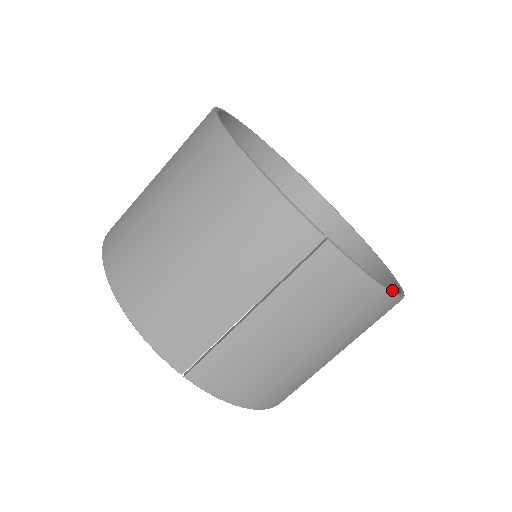
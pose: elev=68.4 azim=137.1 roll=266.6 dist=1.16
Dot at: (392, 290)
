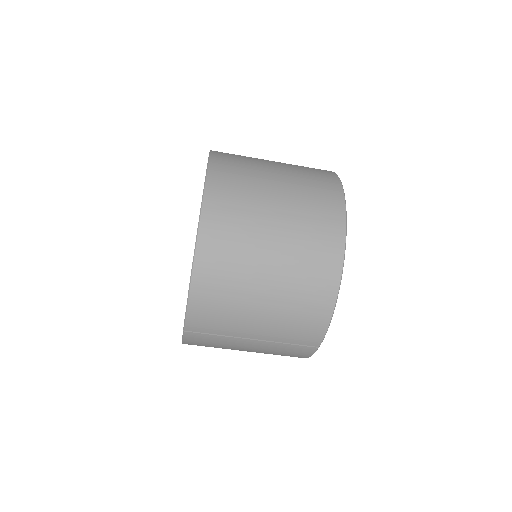
Dot at: occluded
